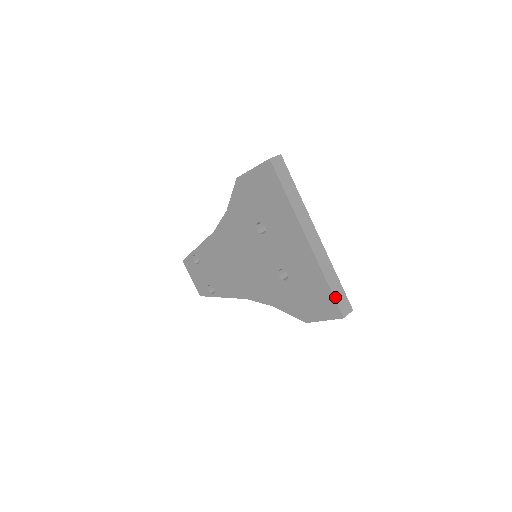
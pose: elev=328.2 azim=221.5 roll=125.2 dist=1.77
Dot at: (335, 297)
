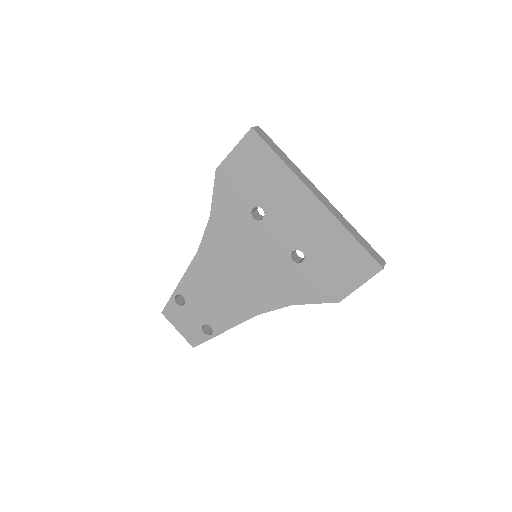
Dot at: (366, 249)
